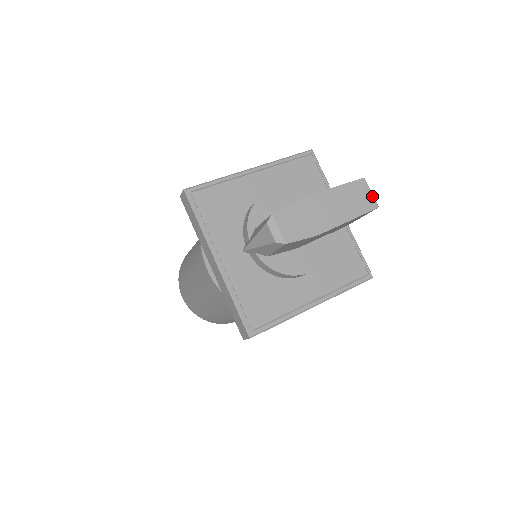
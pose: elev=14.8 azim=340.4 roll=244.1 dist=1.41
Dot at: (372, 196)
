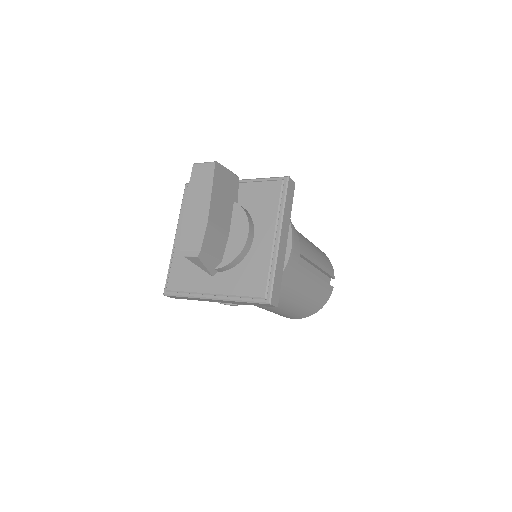
Dot at: (206, 164)
